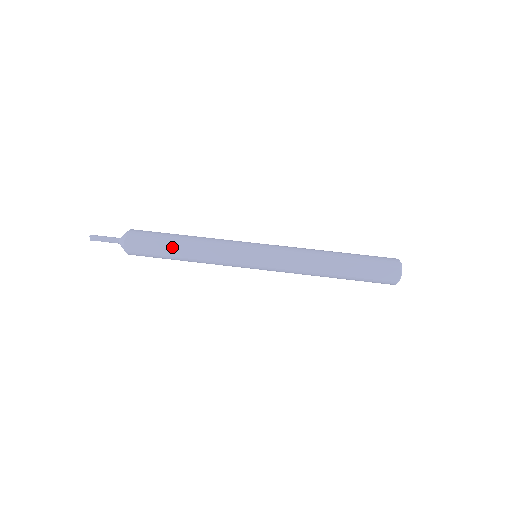
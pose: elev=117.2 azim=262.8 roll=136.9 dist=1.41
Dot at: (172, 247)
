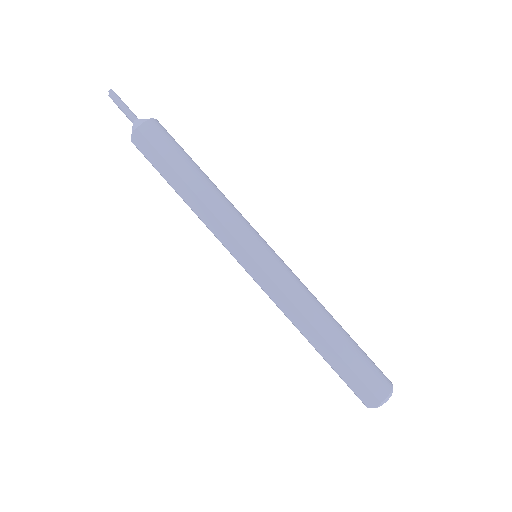
Dot at: (176, 178)
